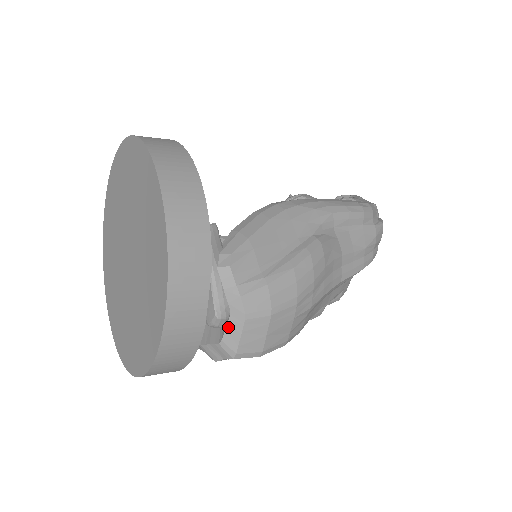
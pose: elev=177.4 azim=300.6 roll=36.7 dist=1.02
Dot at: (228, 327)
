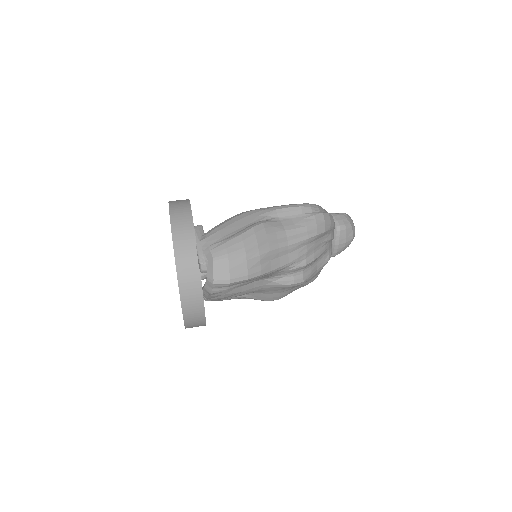
Dot at: (208, 268)
